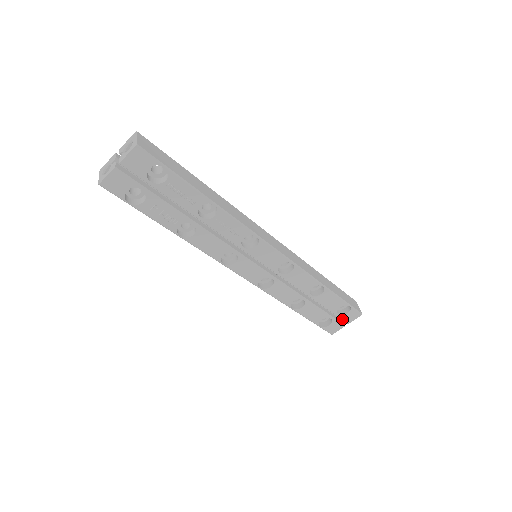
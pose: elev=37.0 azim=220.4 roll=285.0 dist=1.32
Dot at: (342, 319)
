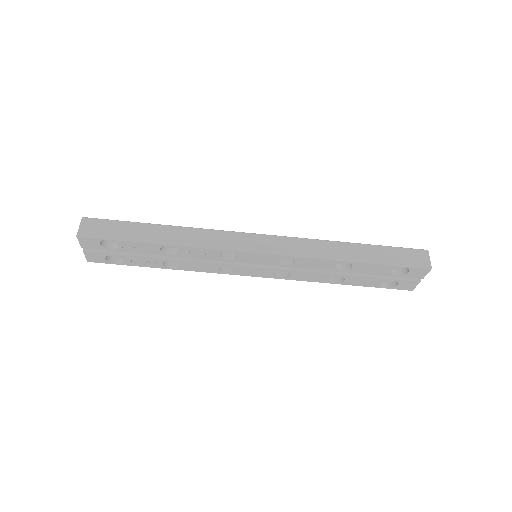
Dot at: (408, 278)
